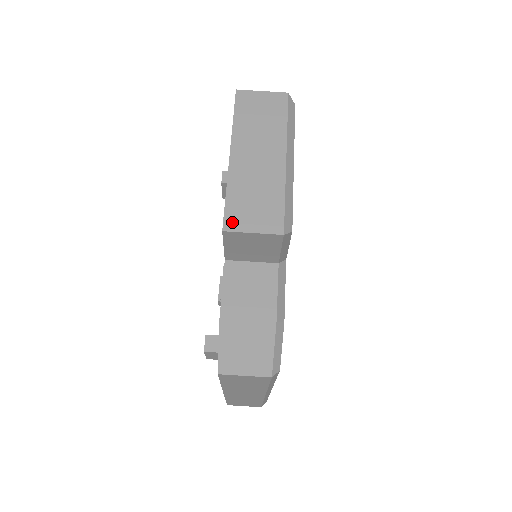
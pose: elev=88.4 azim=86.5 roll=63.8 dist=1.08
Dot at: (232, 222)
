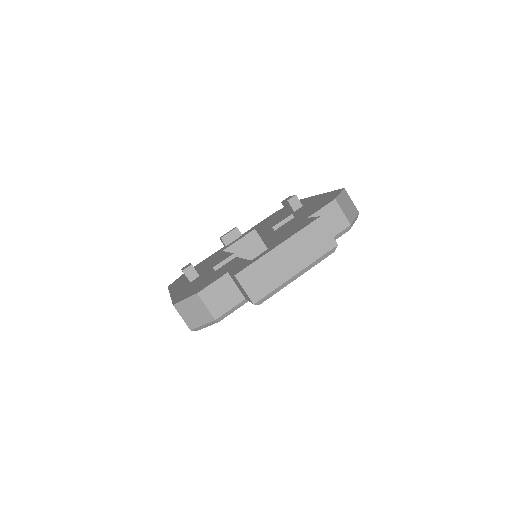
Dot at: (243, 276)
